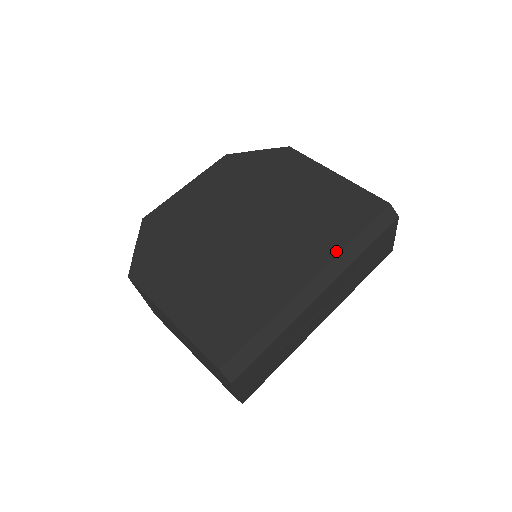
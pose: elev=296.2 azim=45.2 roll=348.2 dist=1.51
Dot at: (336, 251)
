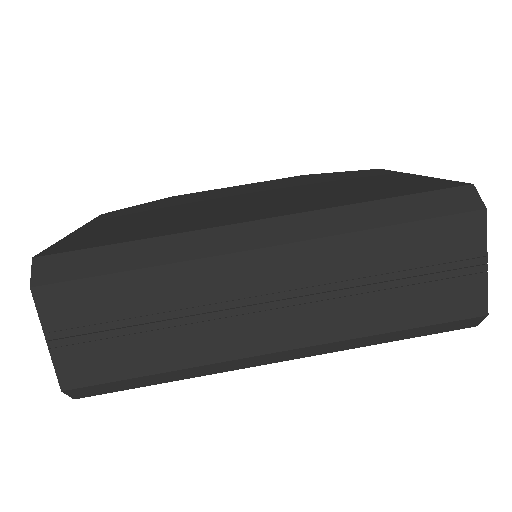
Dot at: (327, 206)
